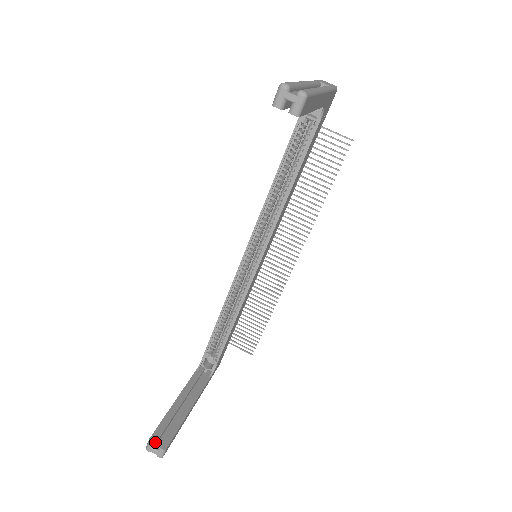
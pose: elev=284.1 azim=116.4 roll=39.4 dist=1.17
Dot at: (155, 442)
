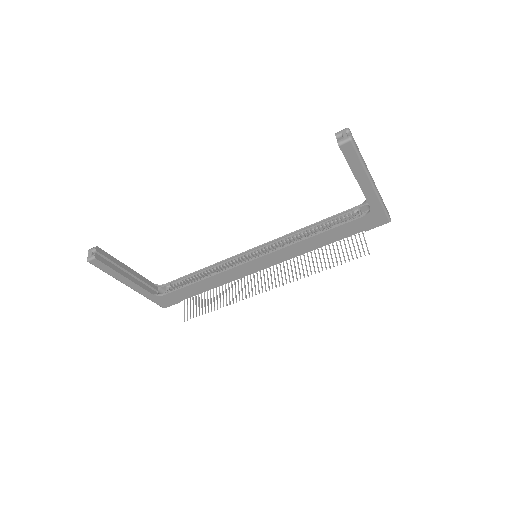
Dot at: (97, 250)
